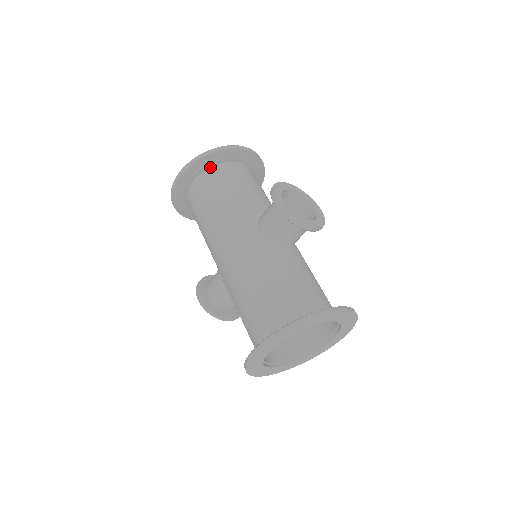
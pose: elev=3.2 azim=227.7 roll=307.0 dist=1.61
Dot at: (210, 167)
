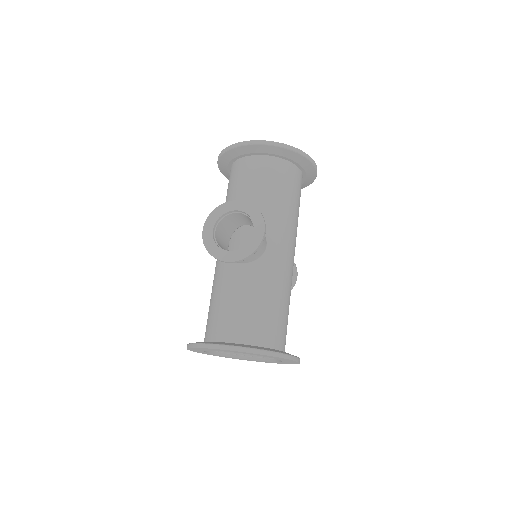
Dot at: (233, 162)
